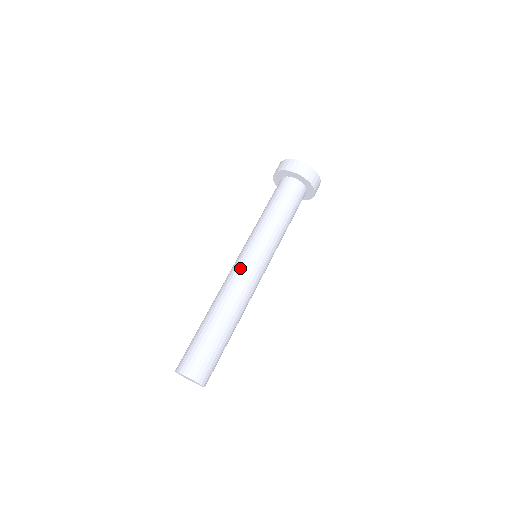
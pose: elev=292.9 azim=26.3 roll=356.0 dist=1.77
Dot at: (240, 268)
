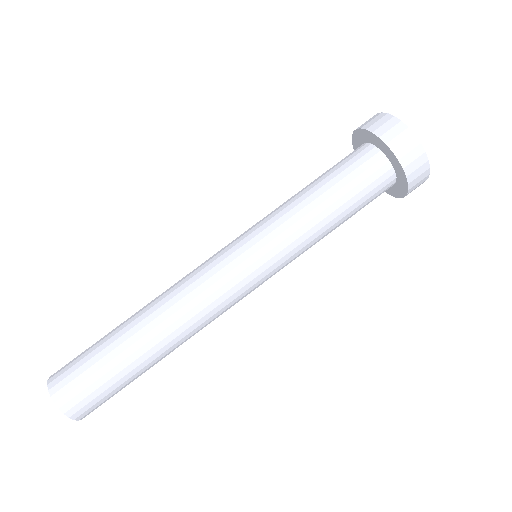
Dot at: (225, 284)
